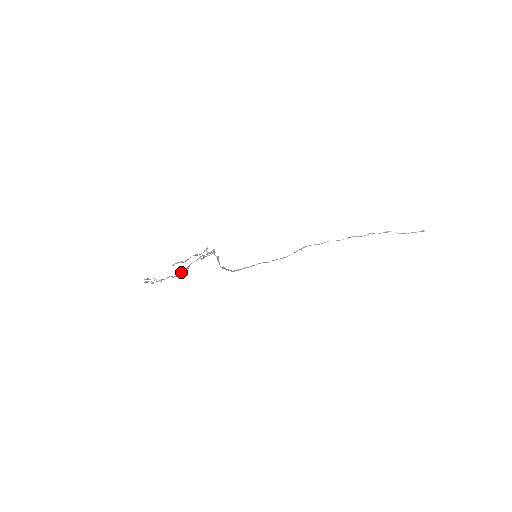
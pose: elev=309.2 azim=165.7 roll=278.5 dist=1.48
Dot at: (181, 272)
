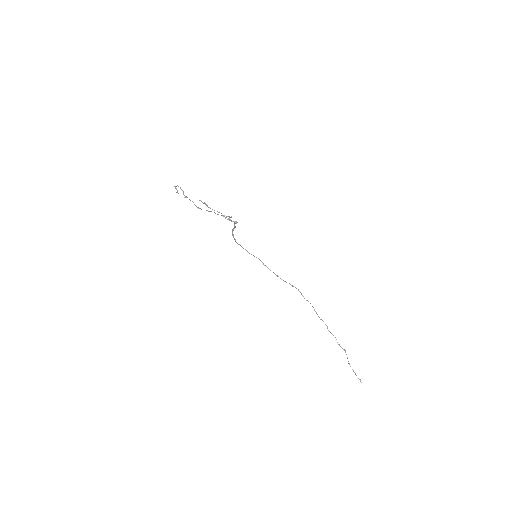
Dot at: occluded
